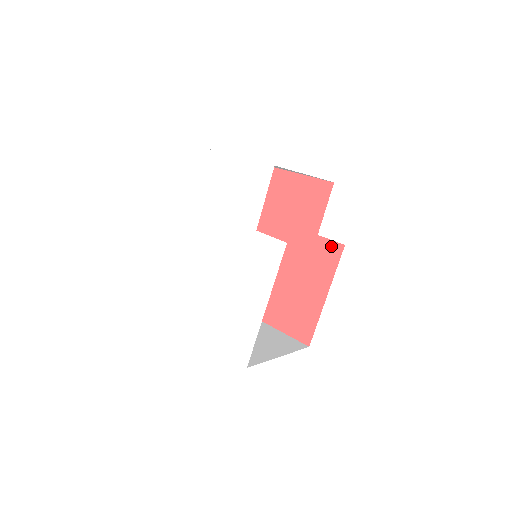
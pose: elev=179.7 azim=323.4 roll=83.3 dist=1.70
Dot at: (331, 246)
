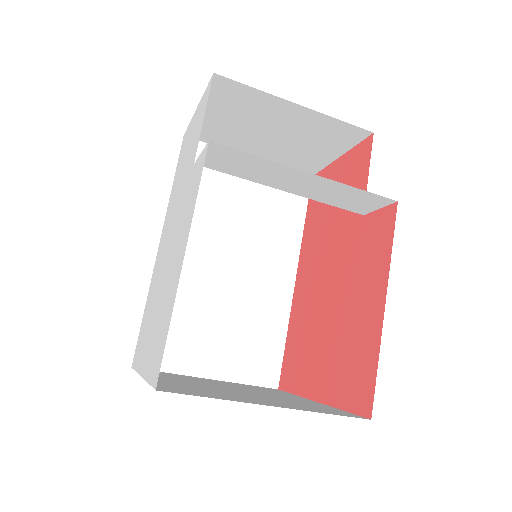
Dot at: (380, 217)
